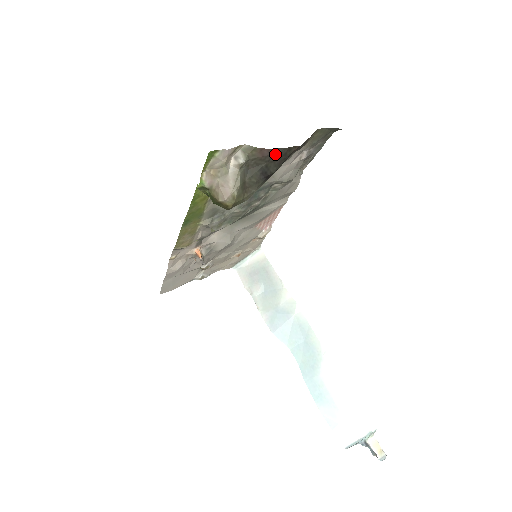
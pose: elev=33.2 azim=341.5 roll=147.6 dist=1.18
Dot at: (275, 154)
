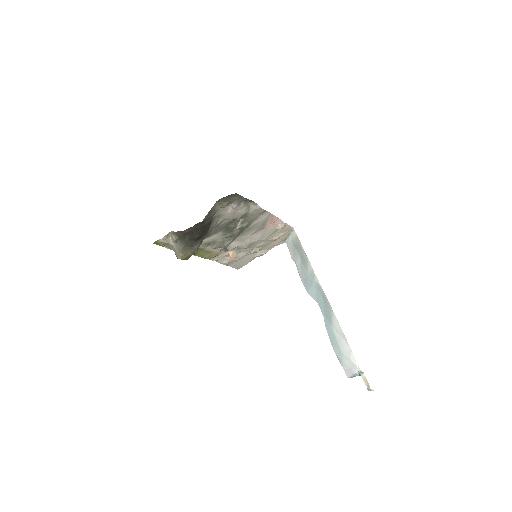
Dot at: (189, 231)
